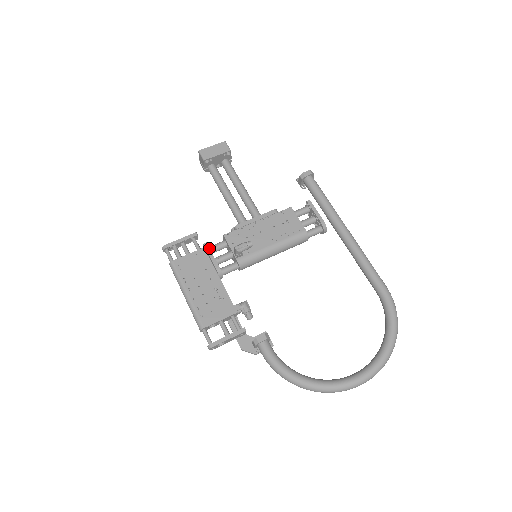
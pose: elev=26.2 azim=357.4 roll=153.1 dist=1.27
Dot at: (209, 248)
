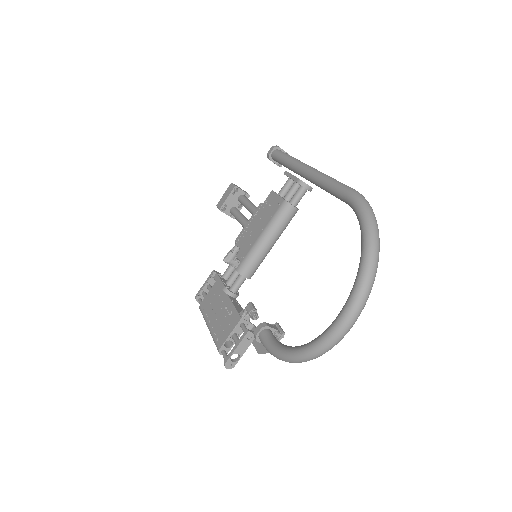
Dot at: (218, 276)
